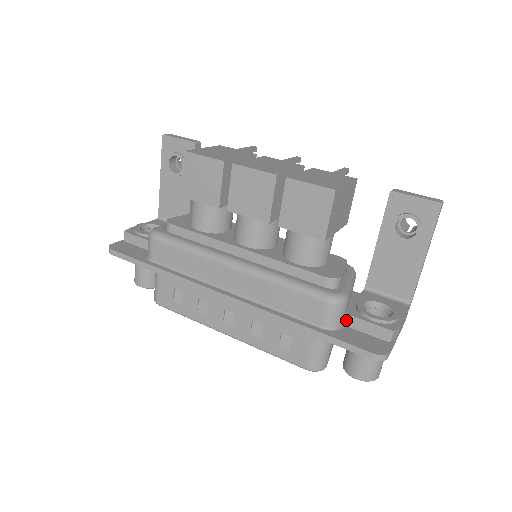
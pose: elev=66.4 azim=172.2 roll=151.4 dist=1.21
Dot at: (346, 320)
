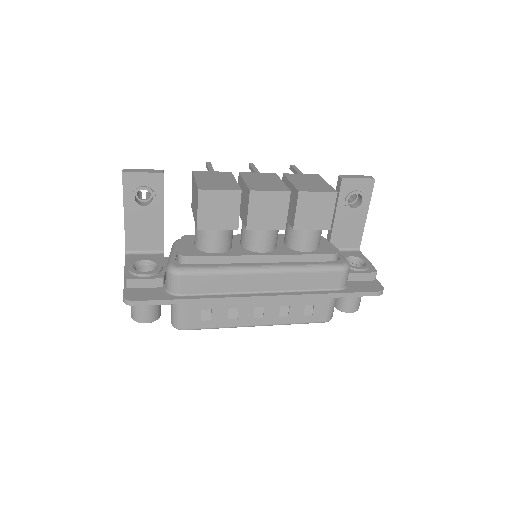
Dot at: occluded
